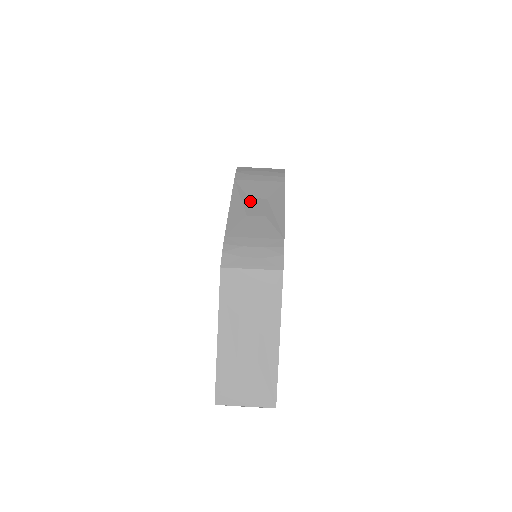
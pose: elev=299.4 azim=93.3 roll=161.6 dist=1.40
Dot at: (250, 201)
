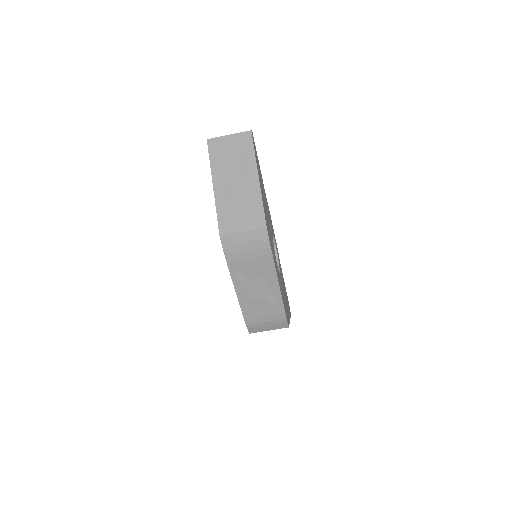
Dot at: (250, 285)
